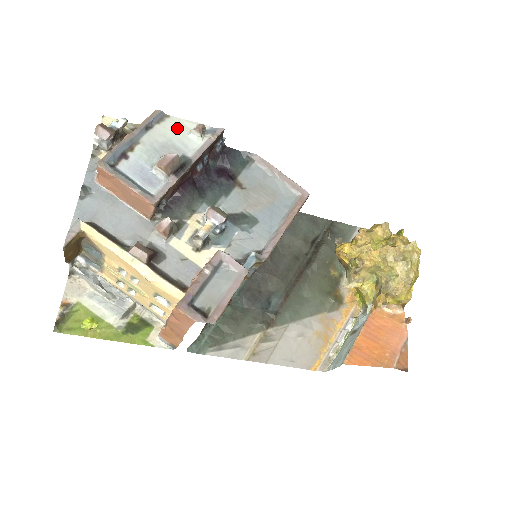
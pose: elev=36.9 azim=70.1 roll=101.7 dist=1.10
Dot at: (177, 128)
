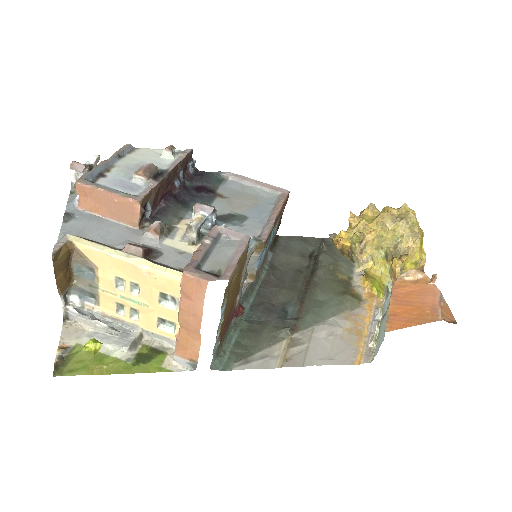
Dot at: (148, 154)
